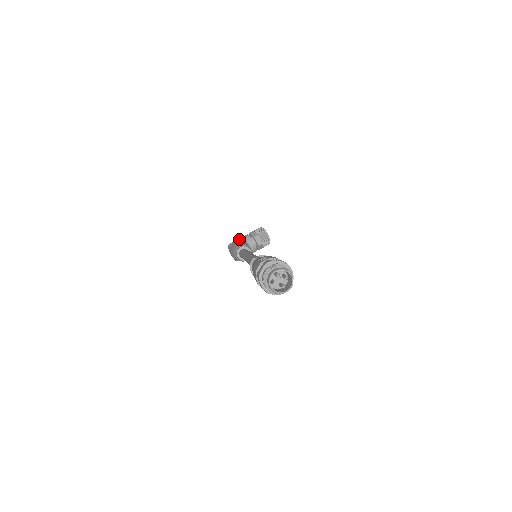
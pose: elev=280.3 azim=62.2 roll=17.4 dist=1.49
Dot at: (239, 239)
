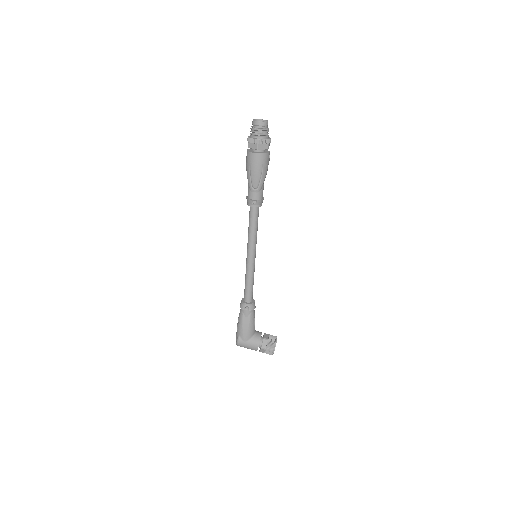
Dot at: occluded
